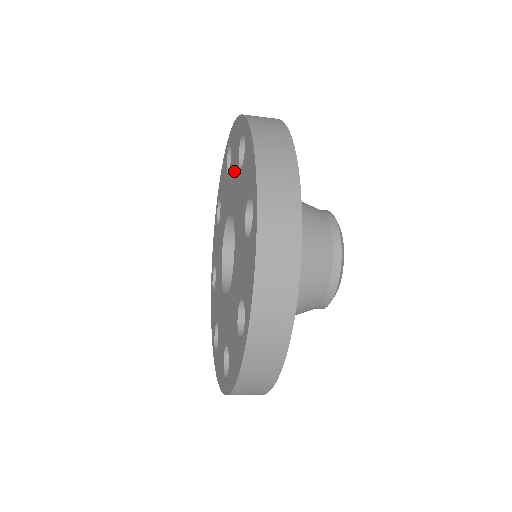
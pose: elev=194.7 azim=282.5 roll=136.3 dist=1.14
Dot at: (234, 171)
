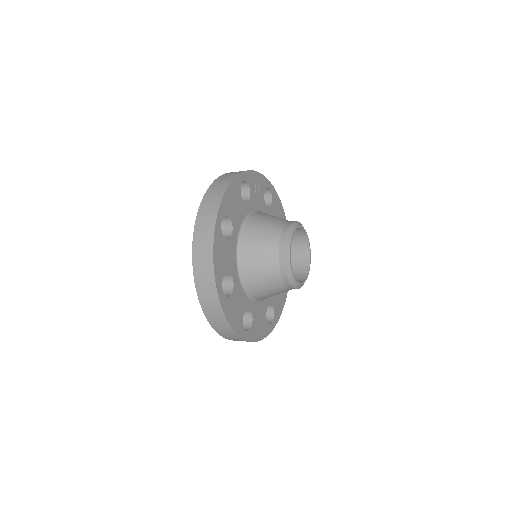
Dot at: occluded
